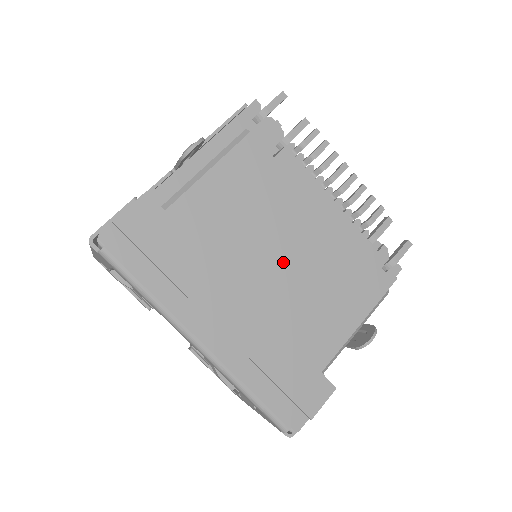
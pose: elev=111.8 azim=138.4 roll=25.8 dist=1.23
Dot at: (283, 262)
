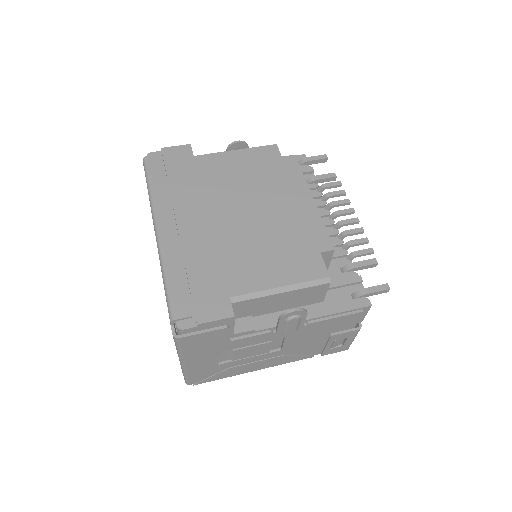
Dot at: (250, 215)
